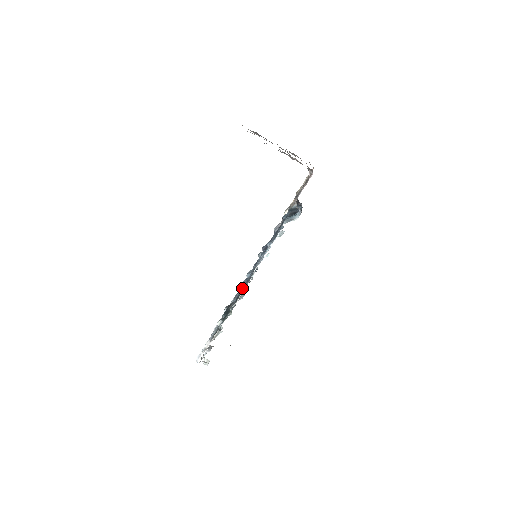
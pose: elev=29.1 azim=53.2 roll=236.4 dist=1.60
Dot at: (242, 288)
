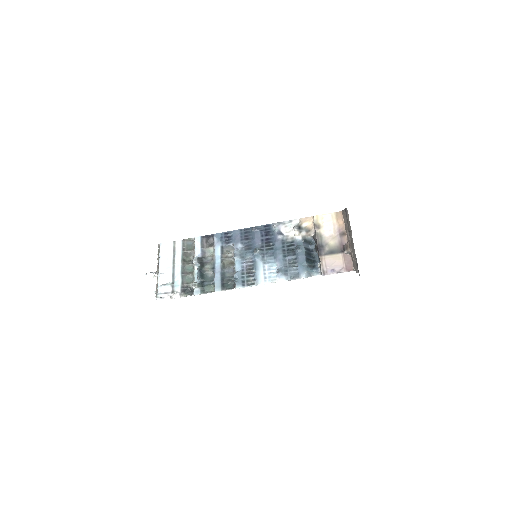
Dot at: (236, 285)
